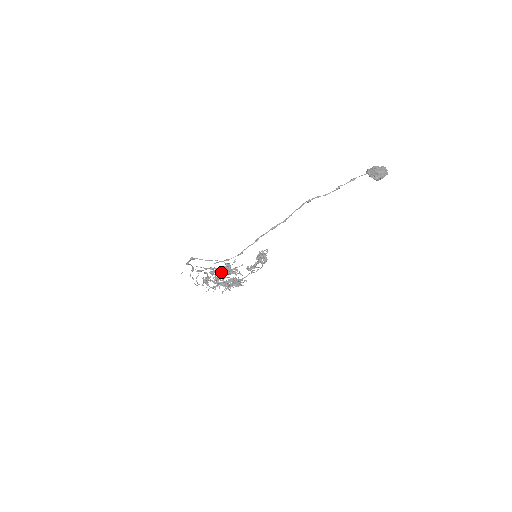
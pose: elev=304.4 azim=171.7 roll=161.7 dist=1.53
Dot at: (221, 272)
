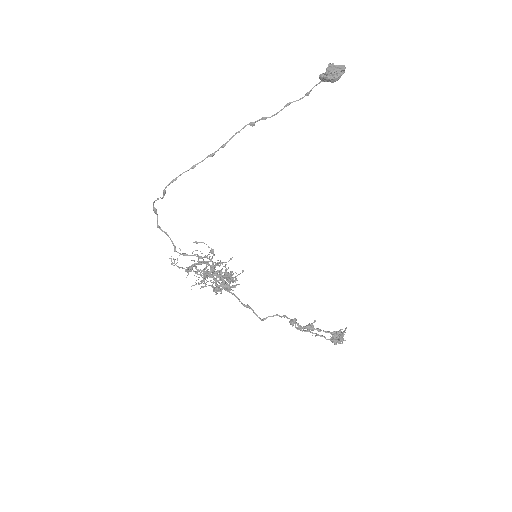
Dot at: (208, 263)
